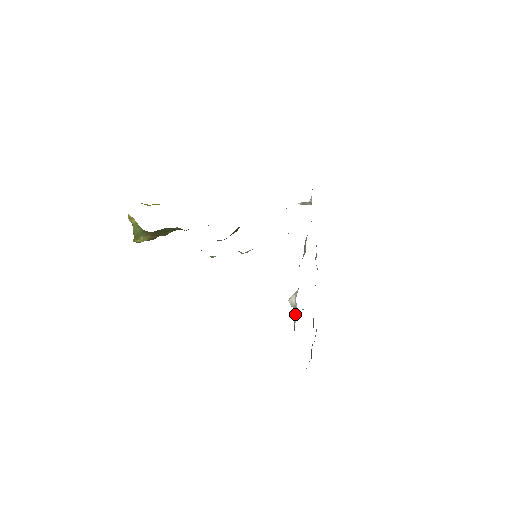
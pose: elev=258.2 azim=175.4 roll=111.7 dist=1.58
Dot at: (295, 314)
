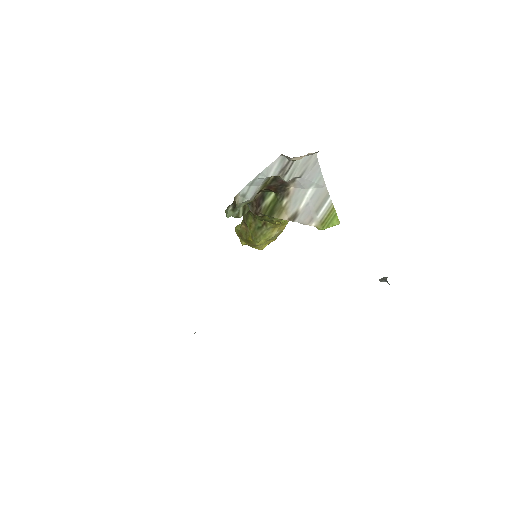
Dot at: occluded
